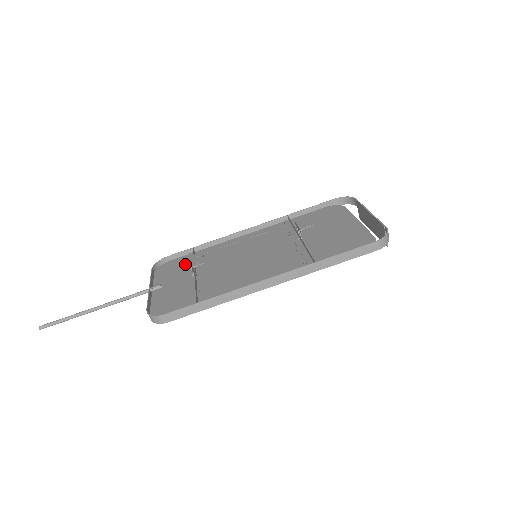
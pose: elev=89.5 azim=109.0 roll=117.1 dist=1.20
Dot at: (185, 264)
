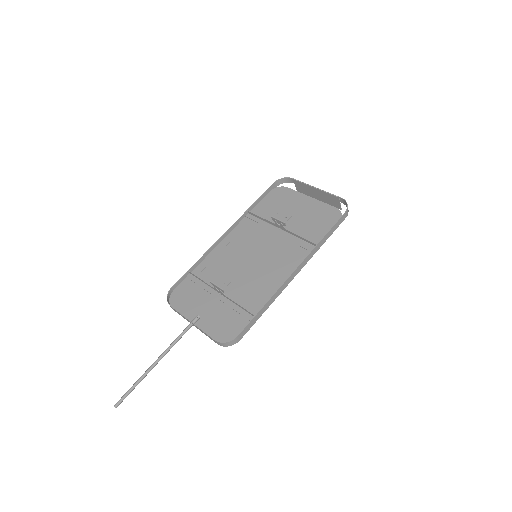
Dot at: (195, 288)
